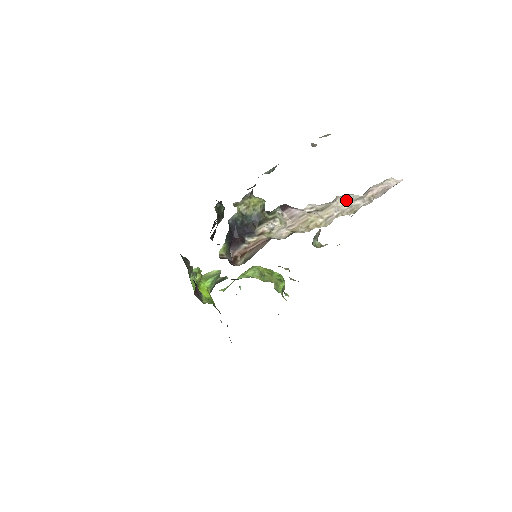
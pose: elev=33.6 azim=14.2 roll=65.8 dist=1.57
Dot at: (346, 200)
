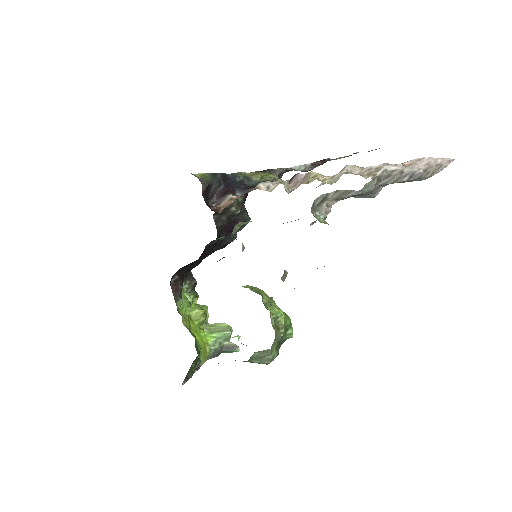
Dot at: (367, 167)
